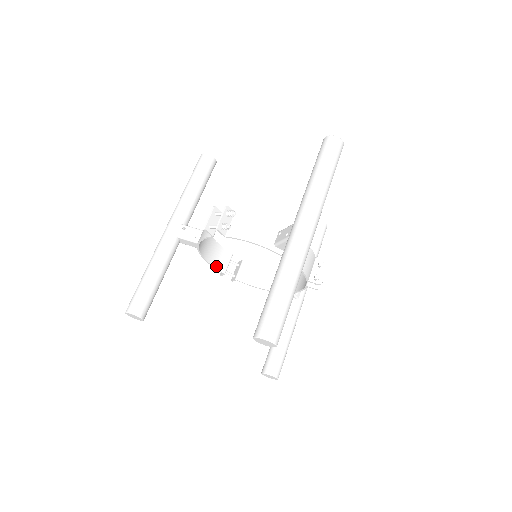
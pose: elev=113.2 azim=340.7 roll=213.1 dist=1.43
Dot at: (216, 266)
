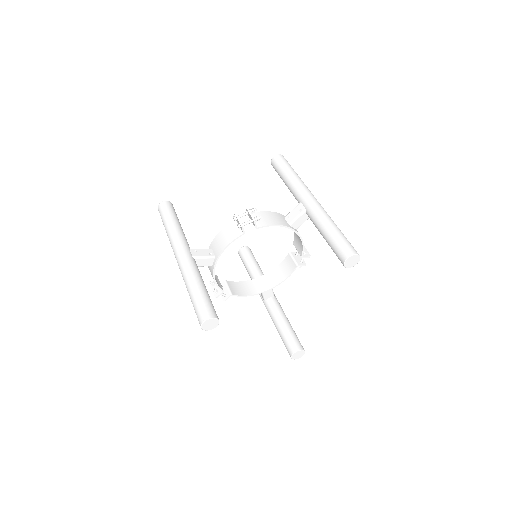
Dot at: (218, 285)
